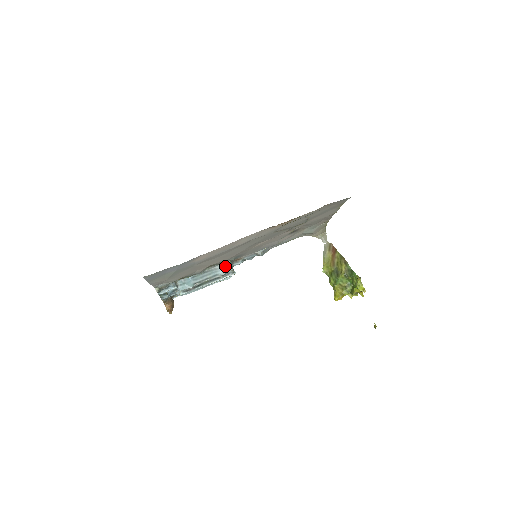
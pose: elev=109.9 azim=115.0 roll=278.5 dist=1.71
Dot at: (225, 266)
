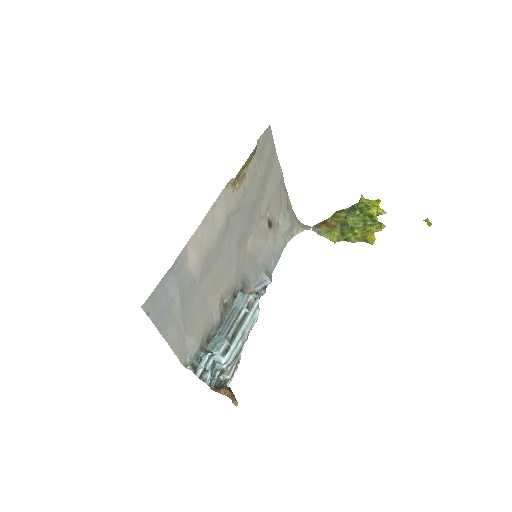
Dot at: (240, 298)
